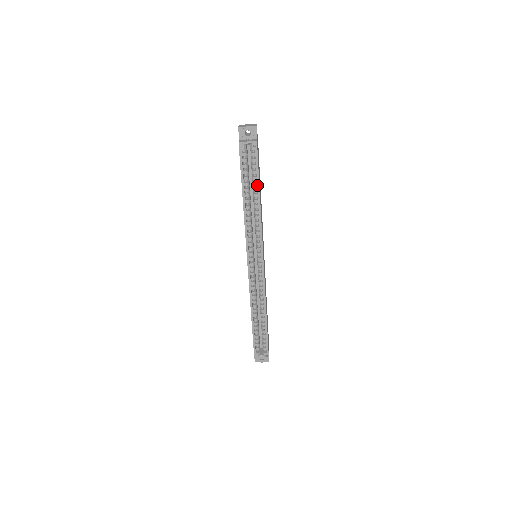
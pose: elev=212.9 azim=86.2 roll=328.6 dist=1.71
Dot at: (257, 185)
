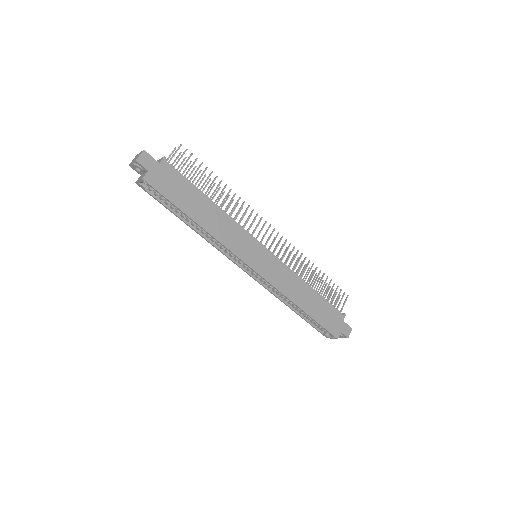
Dot at: (182, 212)
